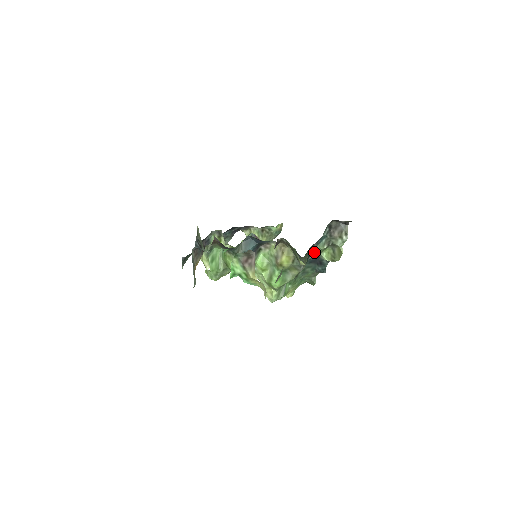
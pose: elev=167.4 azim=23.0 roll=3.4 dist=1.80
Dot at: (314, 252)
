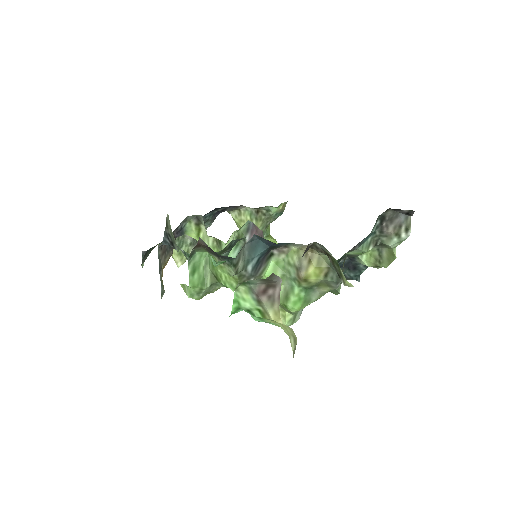
Dot at: (350, 254)
